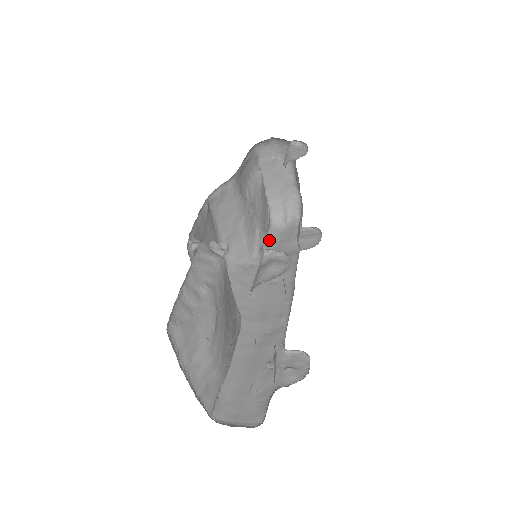
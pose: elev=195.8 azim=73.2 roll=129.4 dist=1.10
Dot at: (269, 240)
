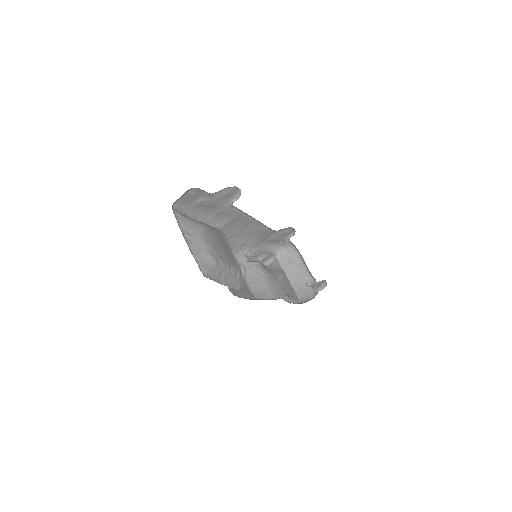
Dot at: occluded
